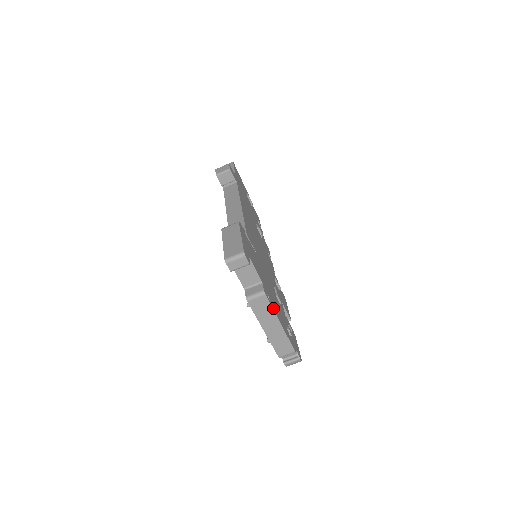
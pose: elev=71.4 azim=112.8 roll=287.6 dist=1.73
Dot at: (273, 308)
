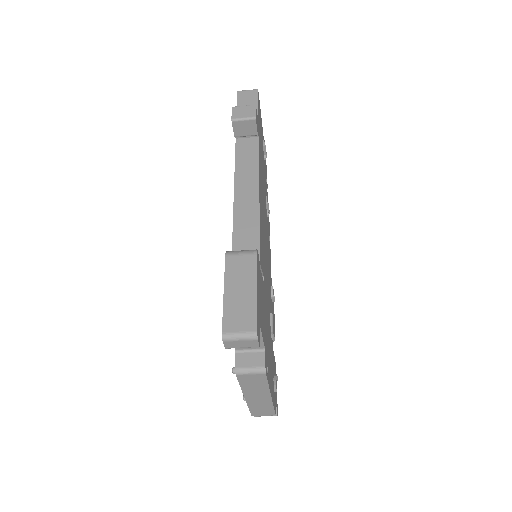
Dot at: (268, 382)
